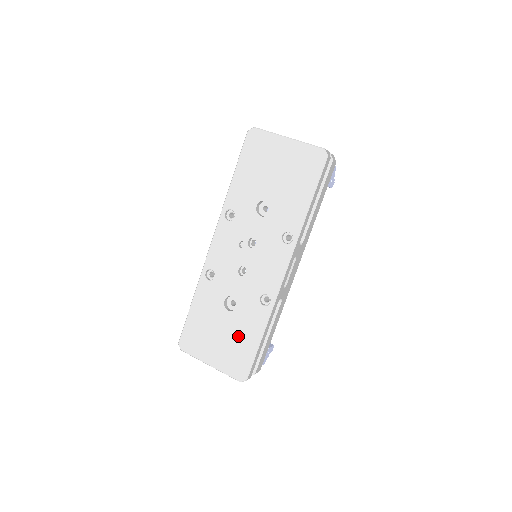
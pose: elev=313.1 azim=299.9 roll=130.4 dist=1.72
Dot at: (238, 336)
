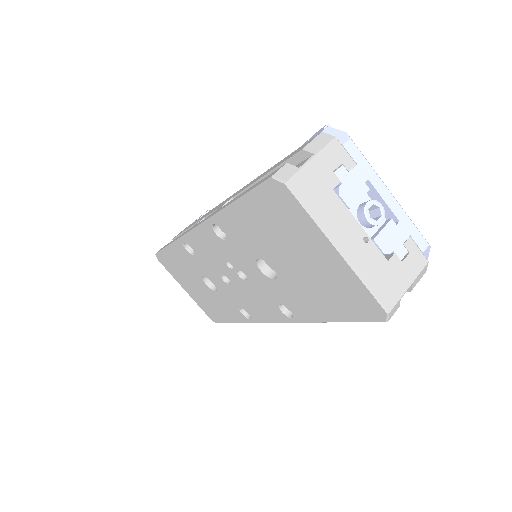
Dot at: (213, 303)
